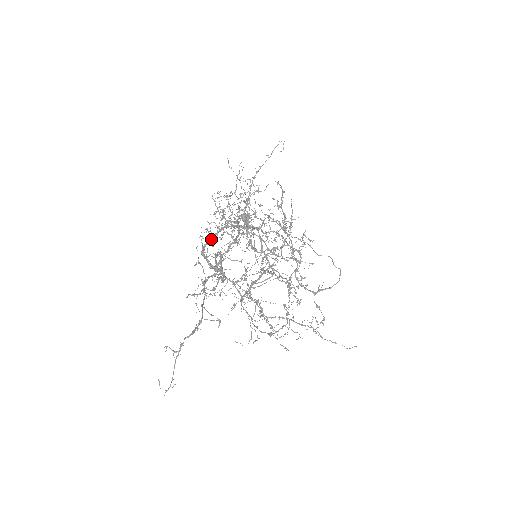
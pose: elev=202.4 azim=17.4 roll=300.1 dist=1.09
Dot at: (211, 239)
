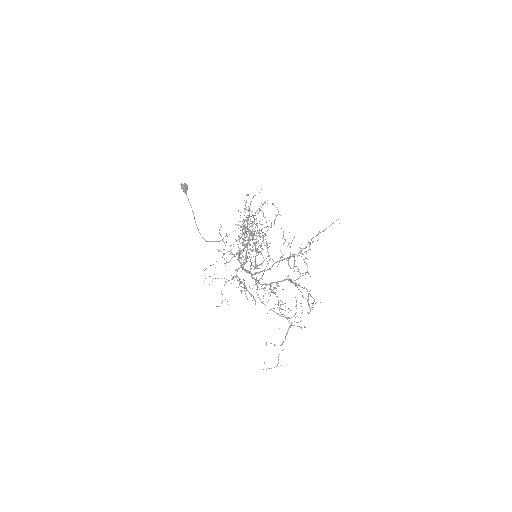
Dot at: (244, 248)
